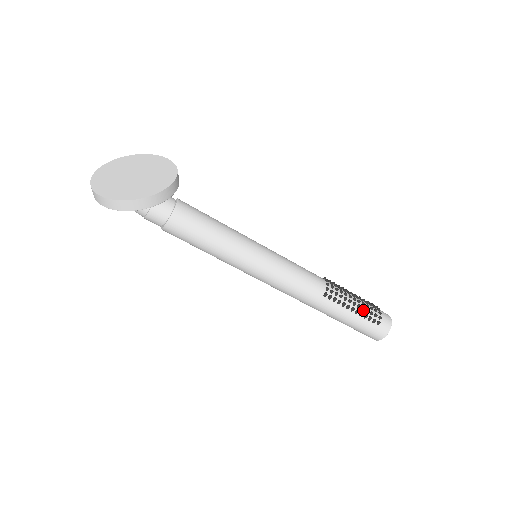
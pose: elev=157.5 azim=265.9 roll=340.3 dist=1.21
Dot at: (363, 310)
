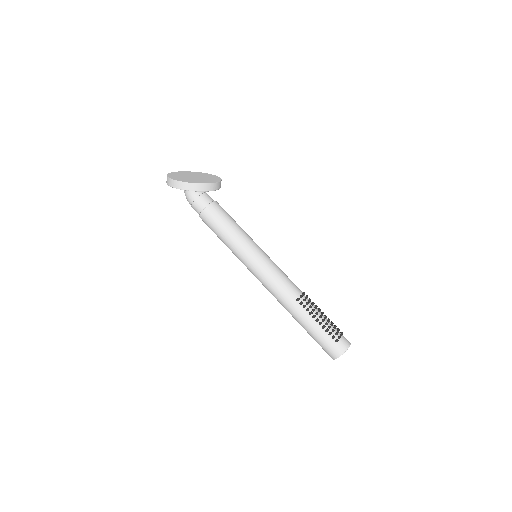
Dot at: (326, 325)
